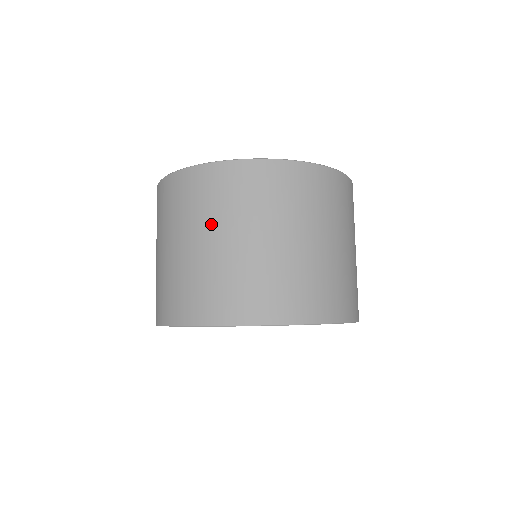
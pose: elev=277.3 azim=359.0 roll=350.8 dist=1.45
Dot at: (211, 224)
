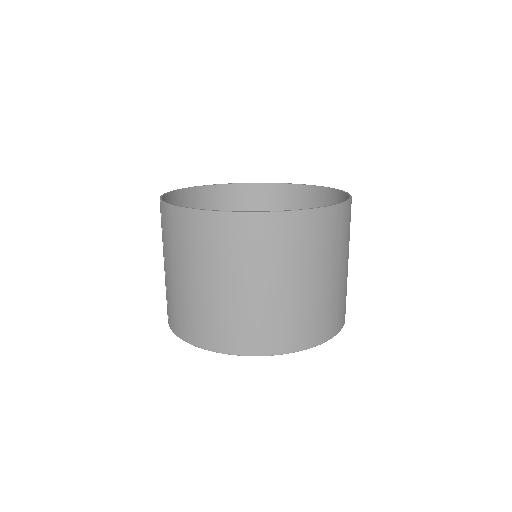
Dot at: (270, 271)
